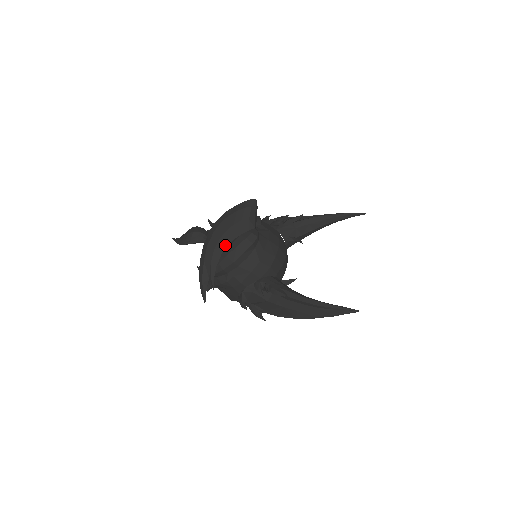
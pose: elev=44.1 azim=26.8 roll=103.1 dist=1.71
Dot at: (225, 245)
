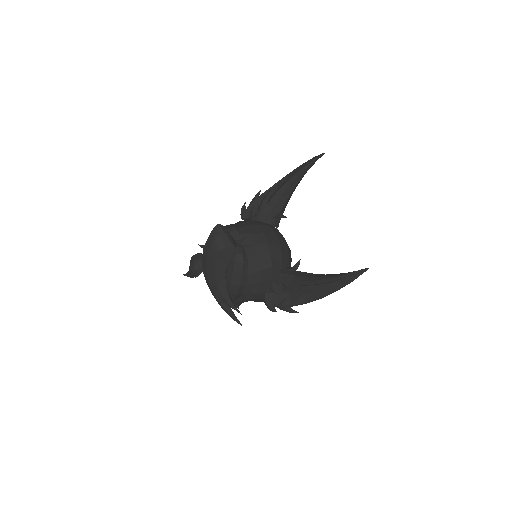
Dot at: (223, 277)
